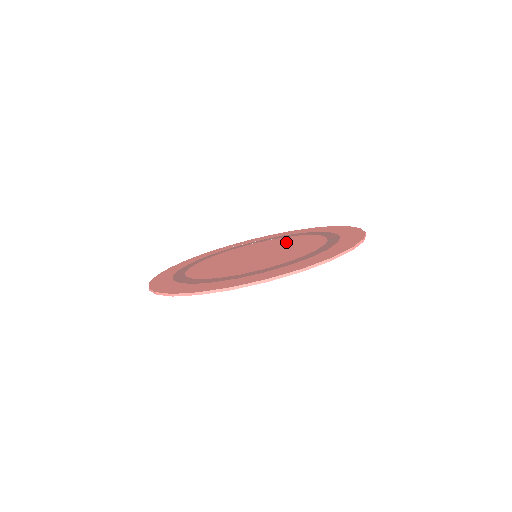
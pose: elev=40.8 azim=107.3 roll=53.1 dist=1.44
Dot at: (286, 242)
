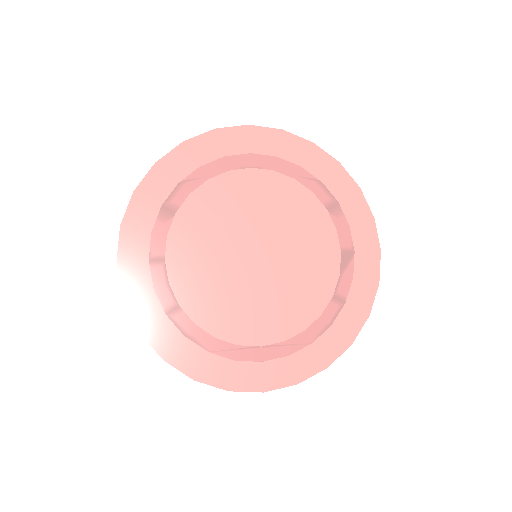
Dot at: (287, 214)
